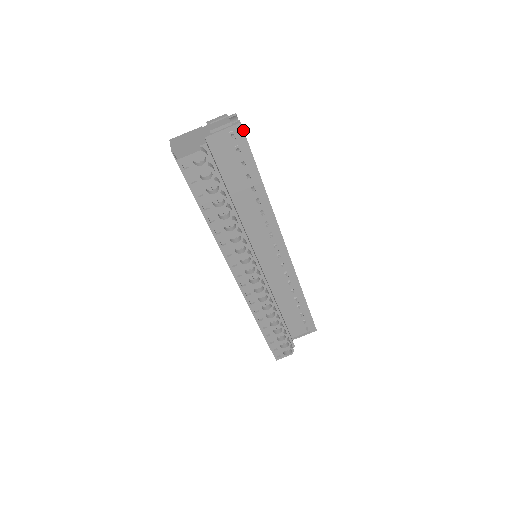
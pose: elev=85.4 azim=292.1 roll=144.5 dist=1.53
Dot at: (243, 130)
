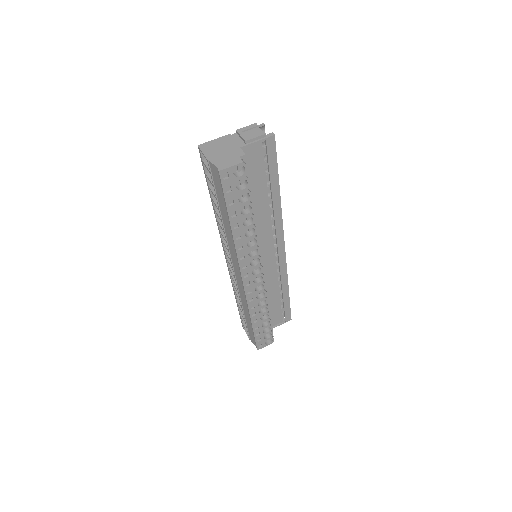
Dot at: (275, 142)
